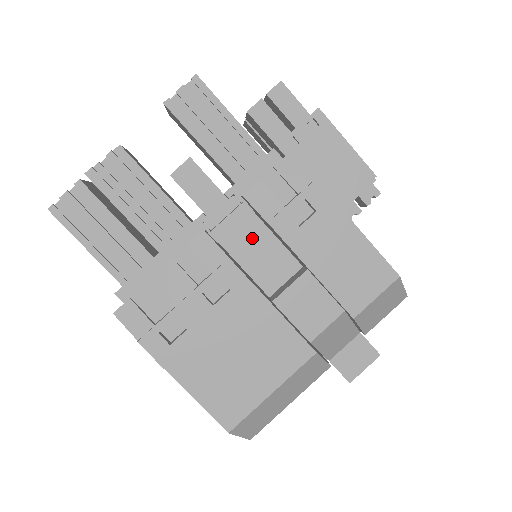
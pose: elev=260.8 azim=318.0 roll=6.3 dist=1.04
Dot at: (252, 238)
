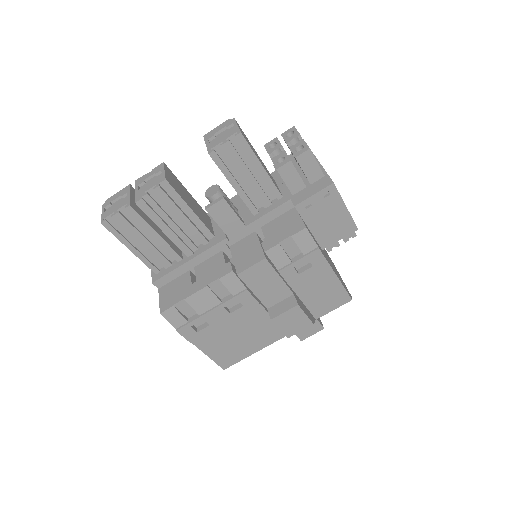
Dot at: (265, 278)
